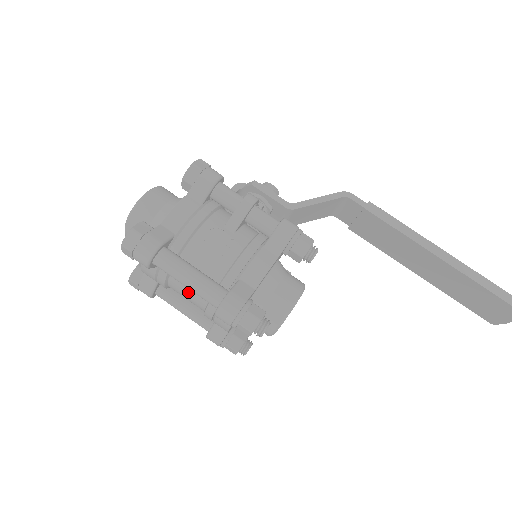
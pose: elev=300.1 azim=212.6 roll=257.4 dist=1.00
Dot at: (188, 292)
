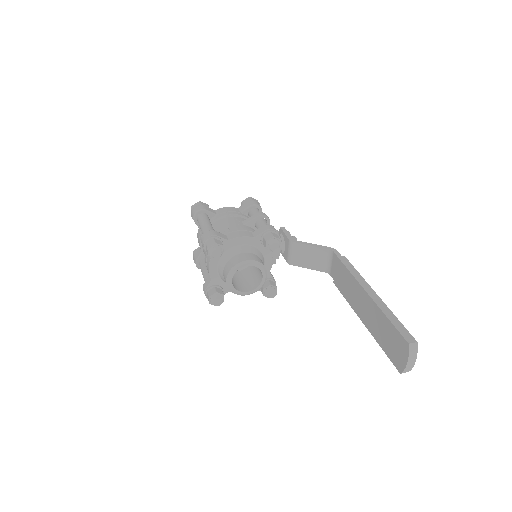
Dot at: occluded
